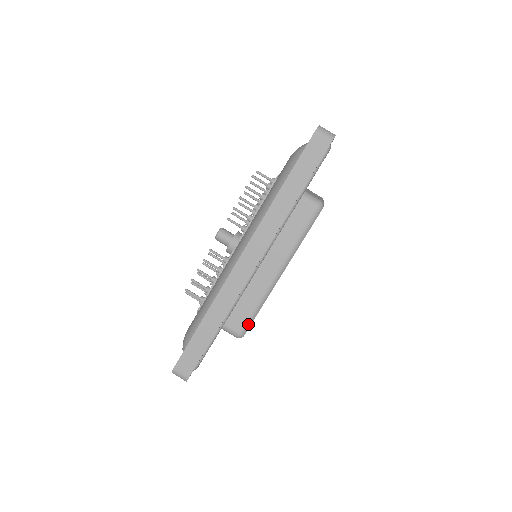
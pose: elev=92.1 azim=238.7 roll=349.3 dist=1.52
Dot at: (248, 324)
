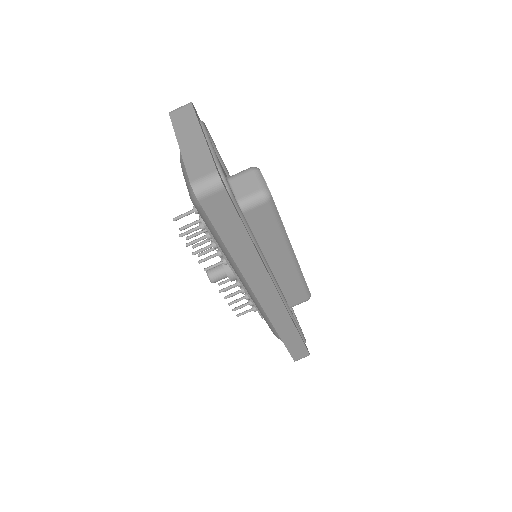
Dot at: (306, 291)
